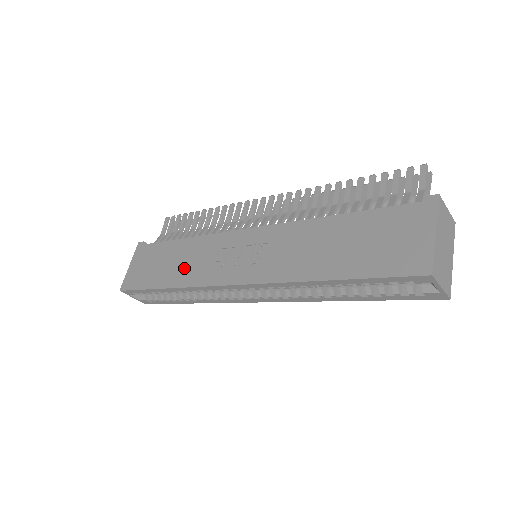
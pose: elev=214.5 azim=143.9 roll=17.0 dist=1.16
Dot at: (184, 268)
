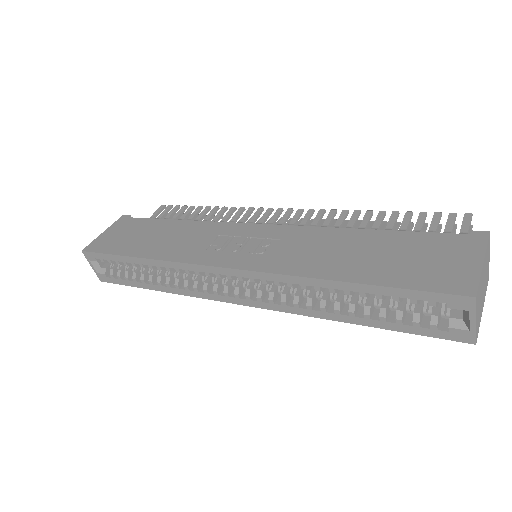
Dot at: (170, 244)
